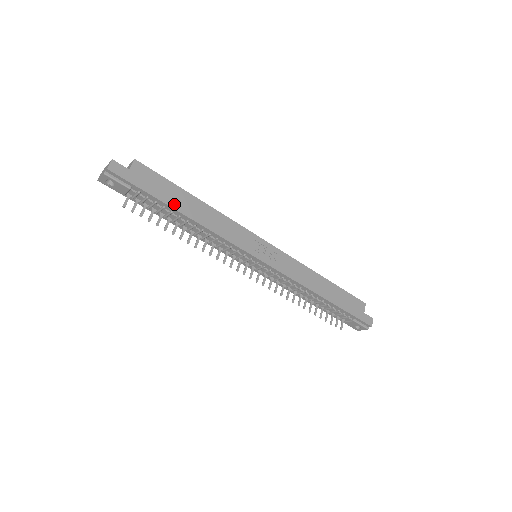
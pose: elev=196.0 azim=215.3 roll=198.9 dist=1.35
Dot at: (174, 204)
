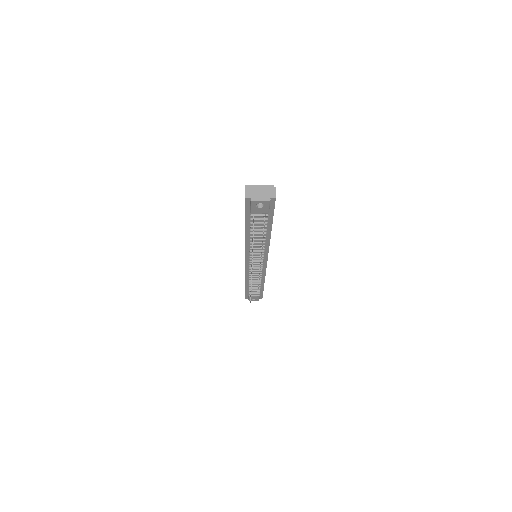
Dot at: occluded
